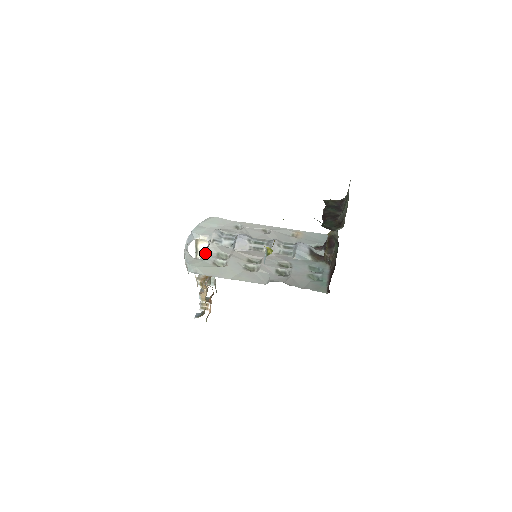
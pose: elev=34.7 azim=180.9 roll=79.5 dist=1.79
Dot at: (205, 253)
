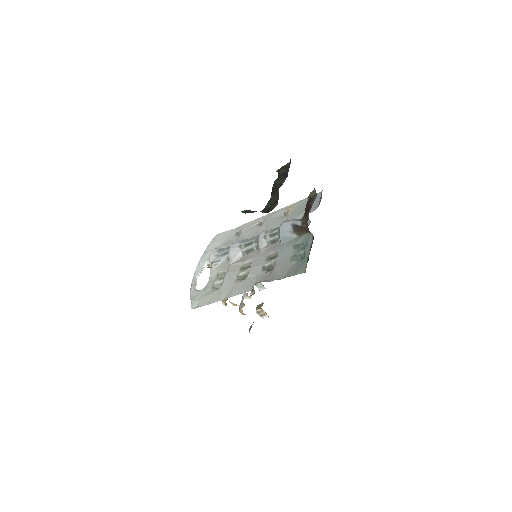
Dot at: occluded
